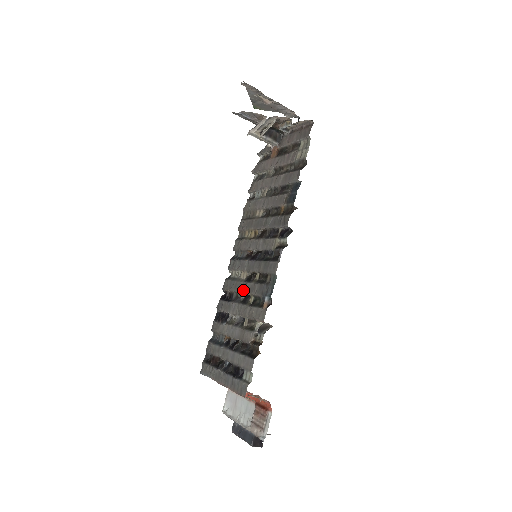
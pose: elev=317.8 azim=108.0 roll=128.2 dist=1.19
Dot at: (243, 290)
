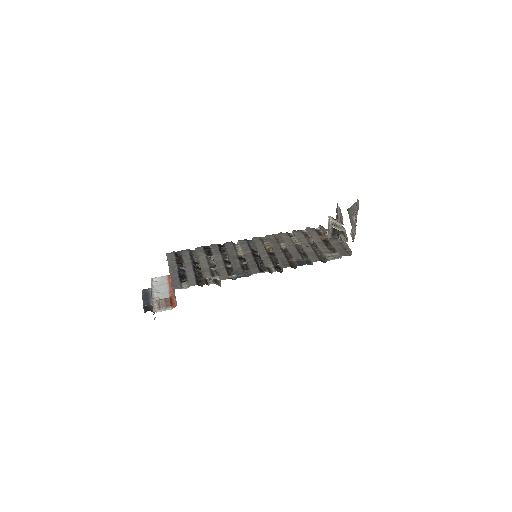
Dot at: (232, 258)
